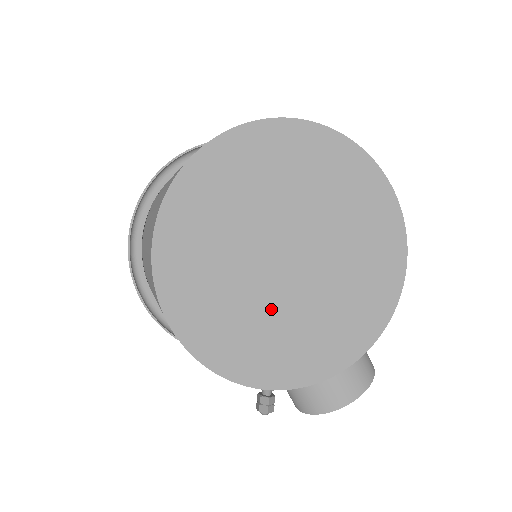
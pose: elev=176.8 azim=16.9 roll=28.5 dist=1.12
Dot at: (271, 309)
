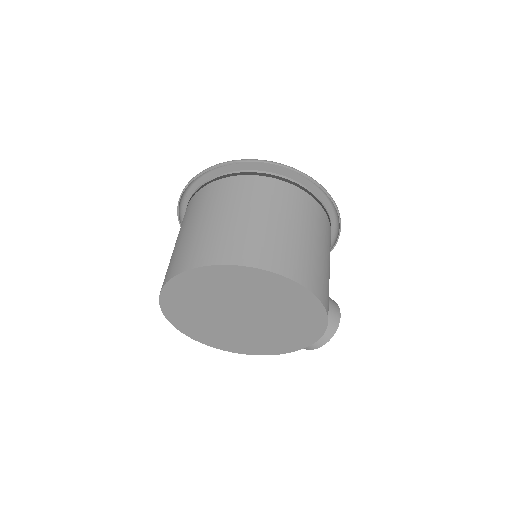
Dot at: (239, 333)
